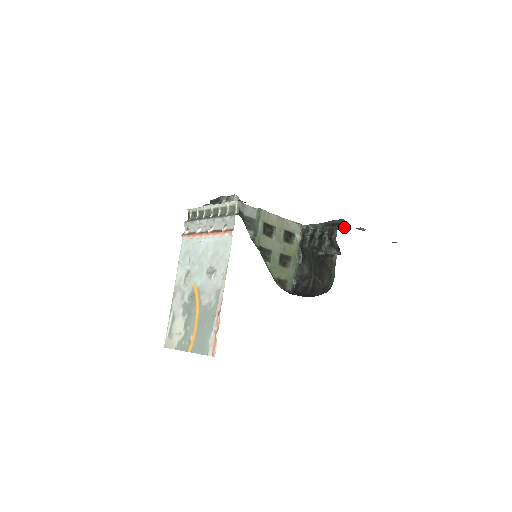
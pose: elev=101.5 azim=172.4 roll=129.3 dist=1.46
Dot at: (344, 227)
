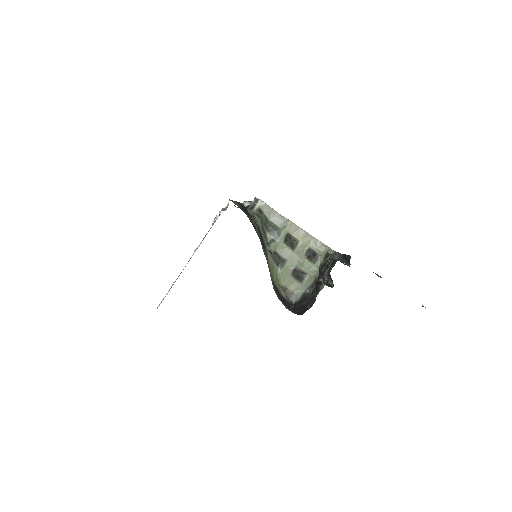
Dot at: (350, 264)
